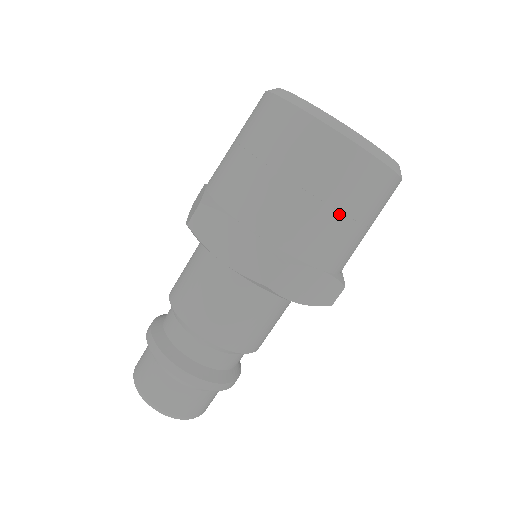
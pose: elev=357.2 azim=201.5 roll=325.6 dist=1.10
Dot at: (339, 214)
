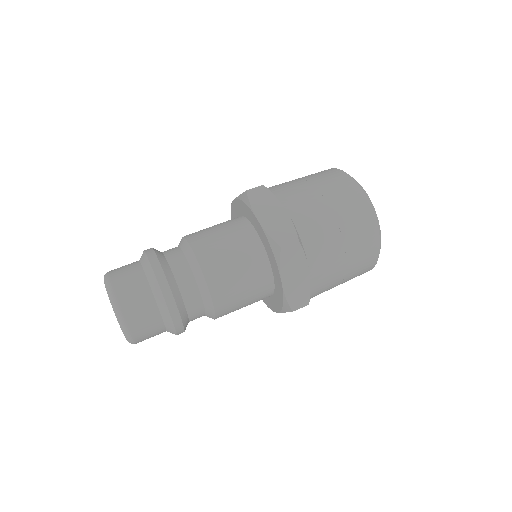
Dot at: occluded
